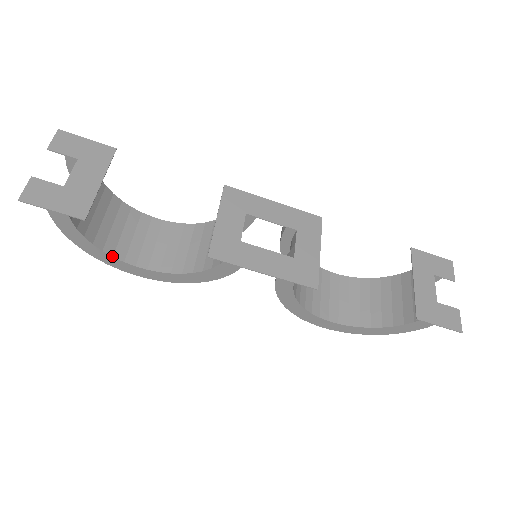
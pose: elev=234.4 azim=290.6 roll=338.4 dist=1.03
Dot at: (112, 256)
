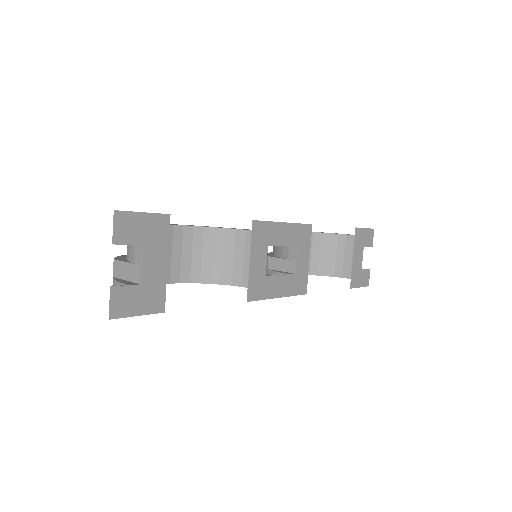
Dot at: occluded
